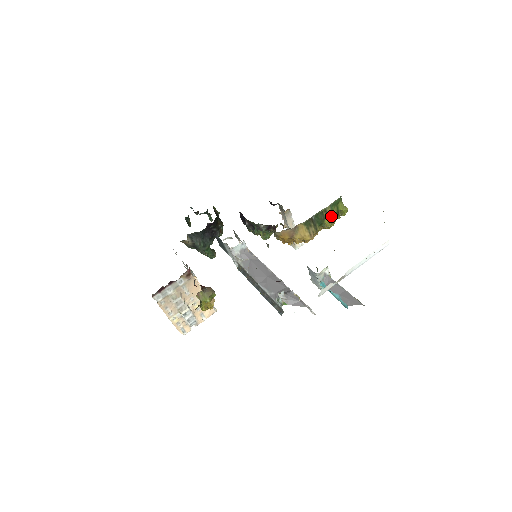
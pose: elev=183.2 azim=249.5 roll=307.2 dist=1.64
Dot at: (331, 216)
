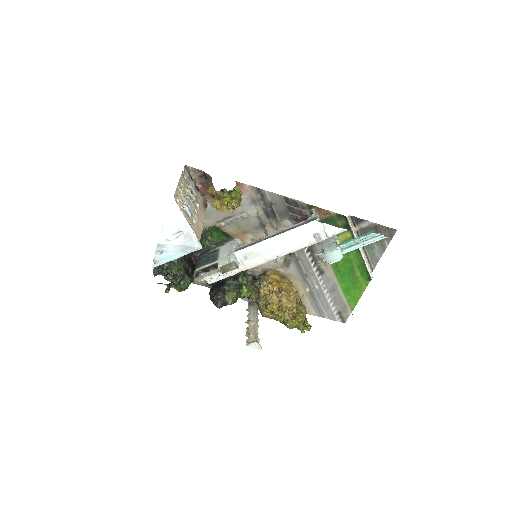
Dot at: occluded
